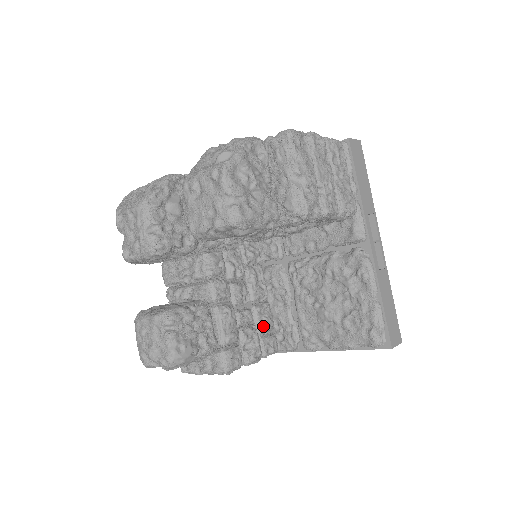
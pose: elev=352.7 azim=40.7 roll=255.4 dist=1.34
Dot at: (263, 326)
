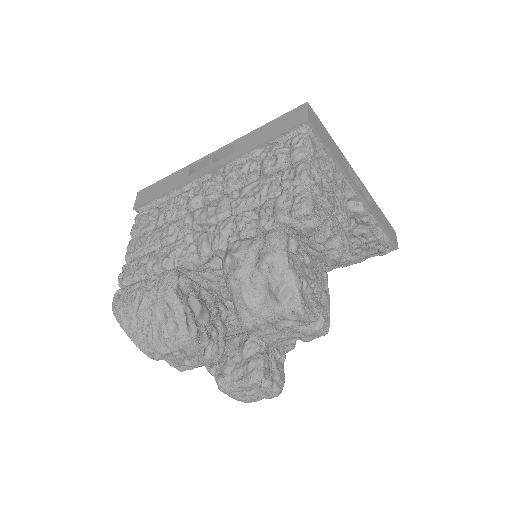
Dot at: occluded
